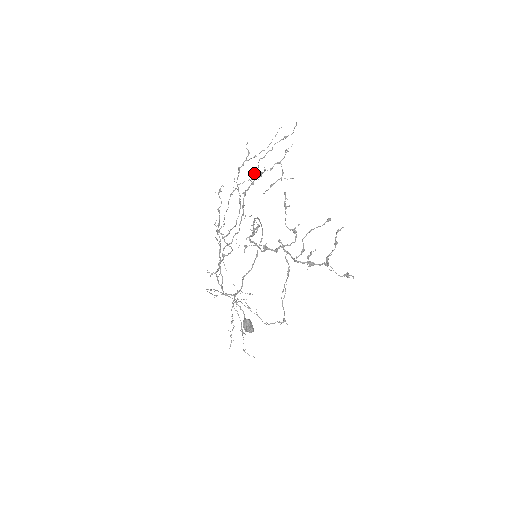
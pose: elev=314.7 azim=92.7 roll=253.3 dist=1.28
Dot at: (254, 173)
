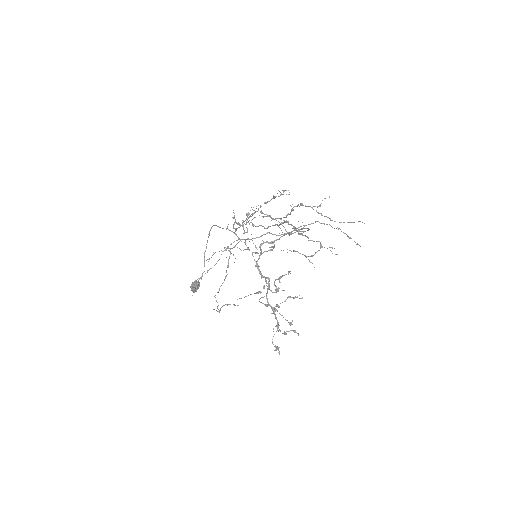
Dot at: occluded
